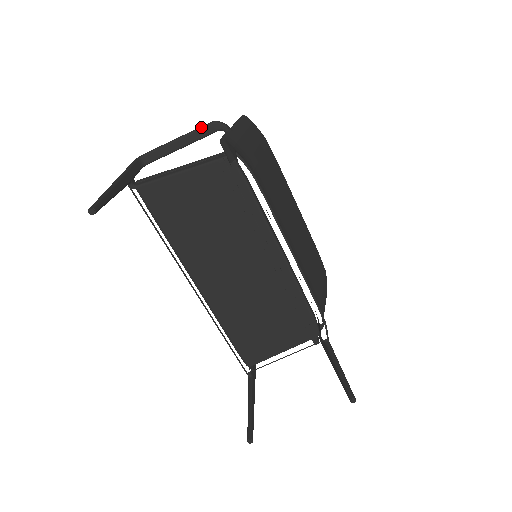
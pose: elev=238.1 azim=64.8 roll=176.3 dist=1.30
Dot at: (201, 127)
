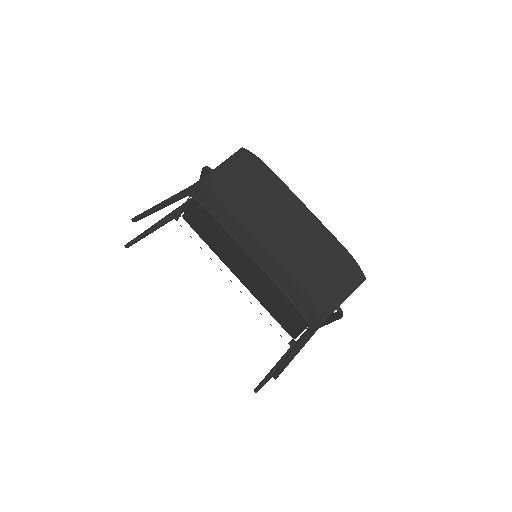
Dot at: (201, 173)
